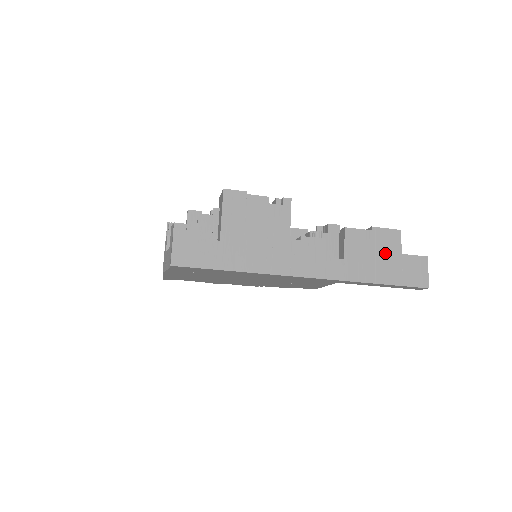
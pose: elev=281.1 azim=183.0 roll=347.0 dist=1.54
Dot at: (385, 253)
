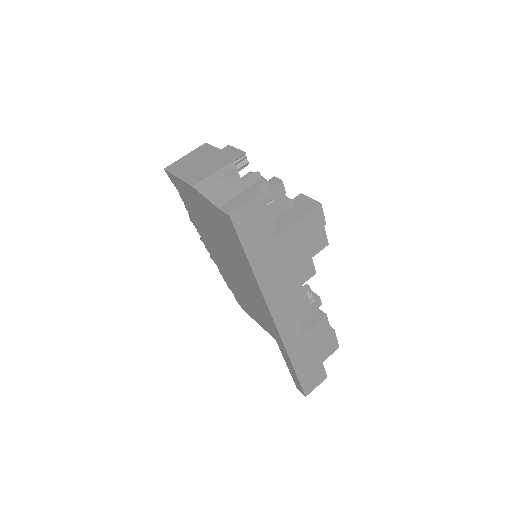
Dot at: (319, 353)
